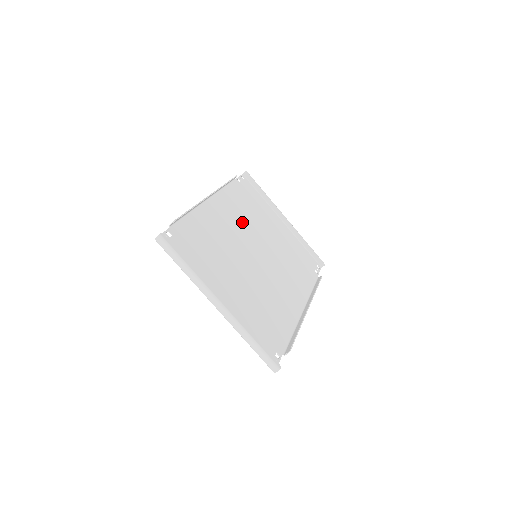
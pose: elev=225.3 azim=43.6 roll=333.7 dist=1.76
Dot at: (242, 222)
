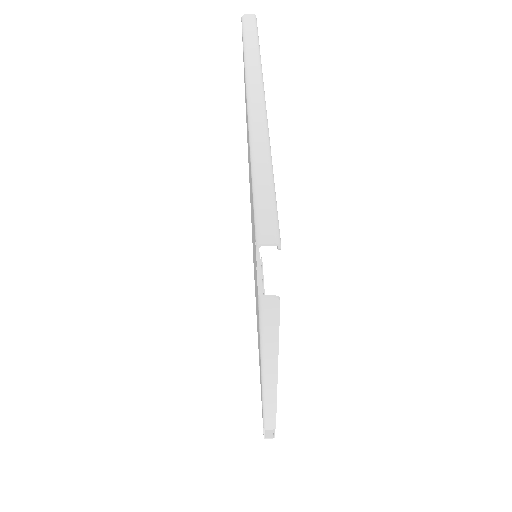
Dot at: occluded
